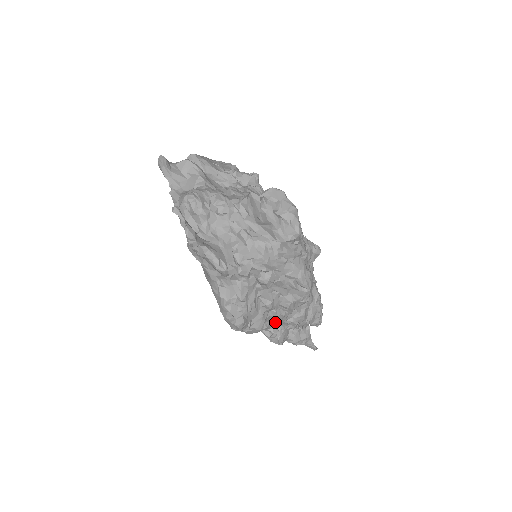
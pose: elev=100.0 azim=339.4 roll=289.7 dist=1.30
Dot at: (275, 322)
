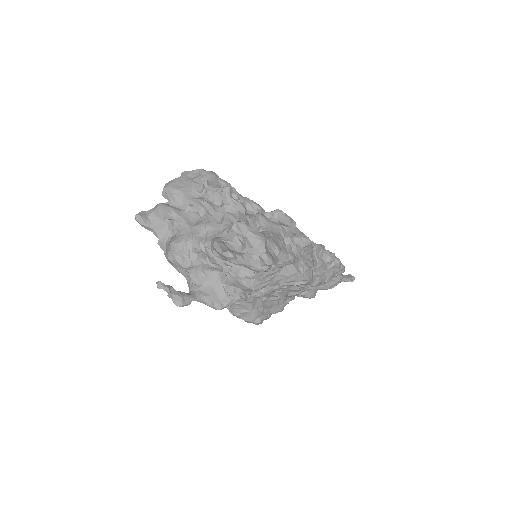
Dot at: occluded
